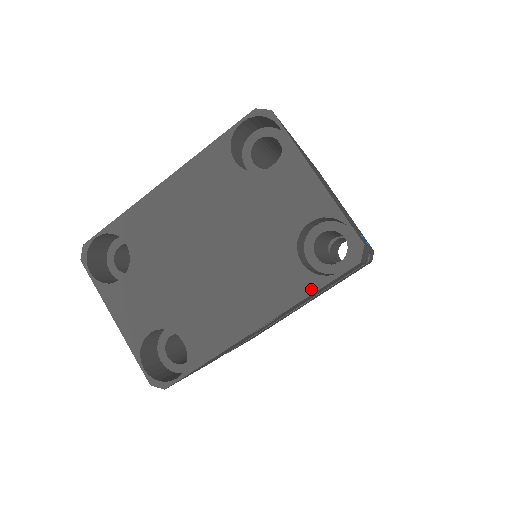
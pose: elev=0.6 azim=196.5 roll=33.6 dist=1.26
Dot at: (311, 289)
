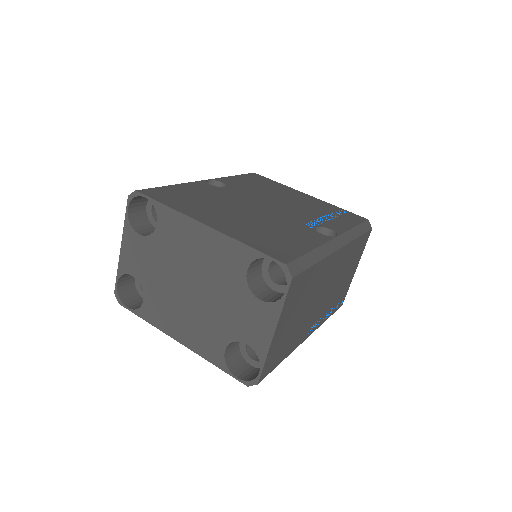
Dot at: (217, 364)
